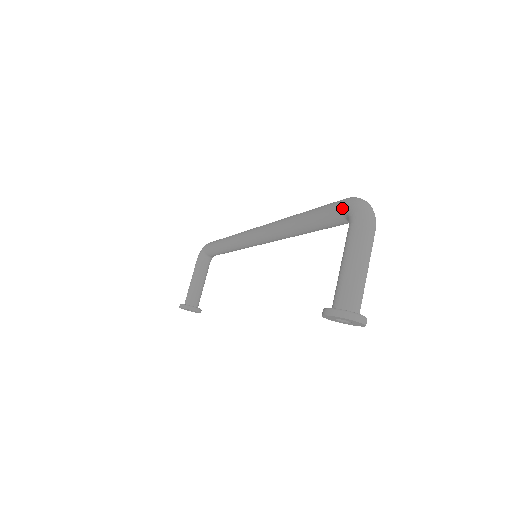
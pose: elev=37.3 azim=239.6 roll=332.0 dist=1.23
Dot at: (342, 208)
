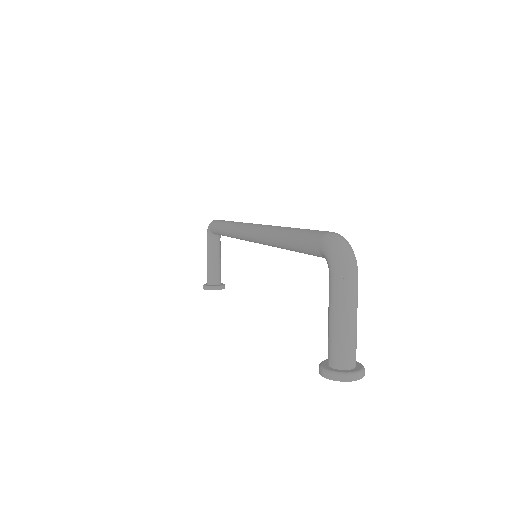
Dot at: (319, 250)
